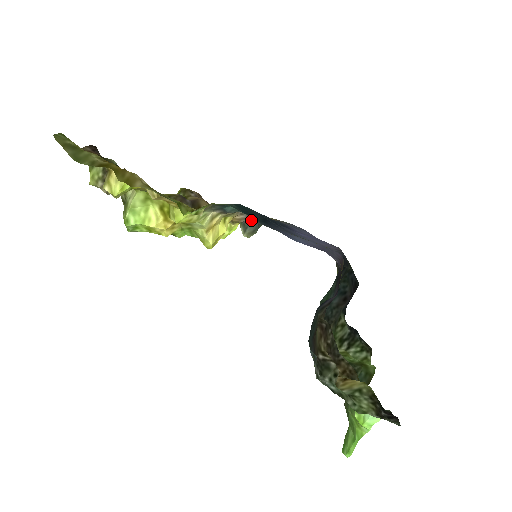
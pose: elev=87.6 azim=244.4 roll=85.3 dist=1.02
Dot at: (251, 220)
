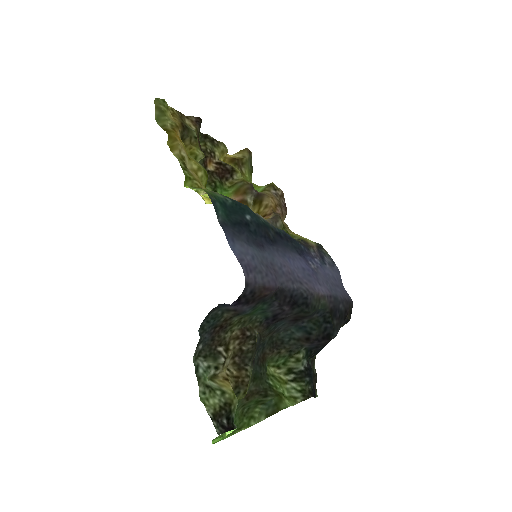
Dot at: occluded
